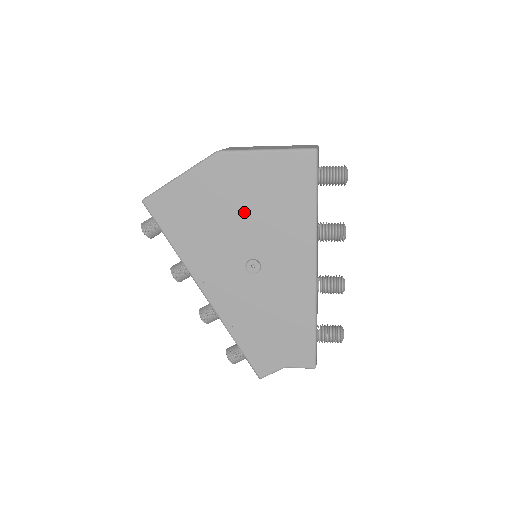
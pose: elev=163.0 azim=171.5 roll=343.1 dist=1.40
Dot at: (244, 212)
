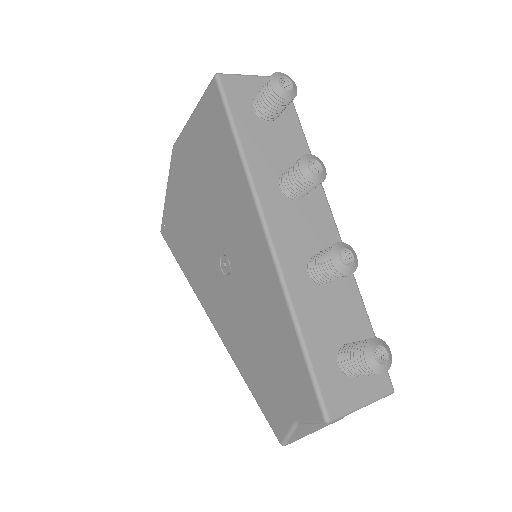
Dot at: (201, 199)
